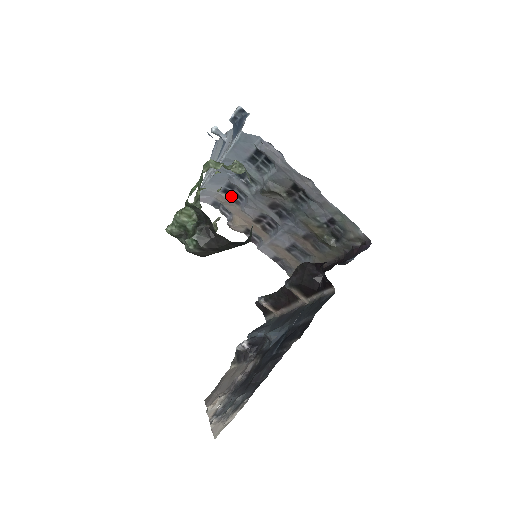
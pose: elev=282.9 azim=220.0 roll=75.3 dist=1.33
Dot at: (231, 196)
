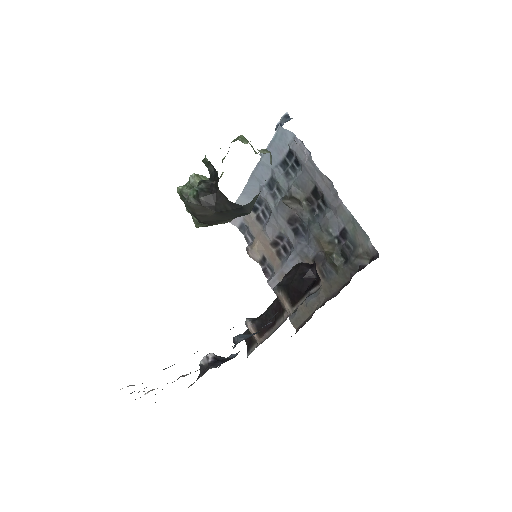
Dot at: (258, 215)
